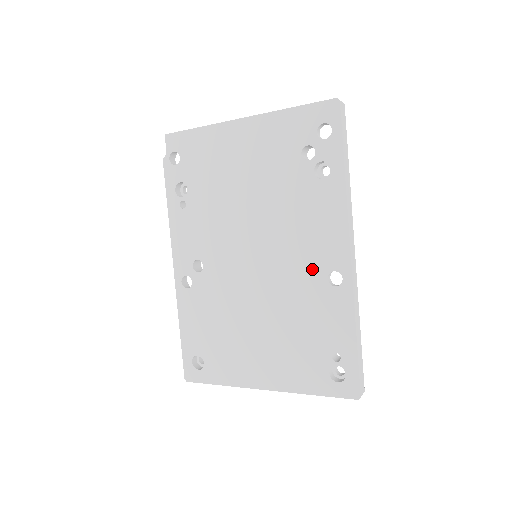
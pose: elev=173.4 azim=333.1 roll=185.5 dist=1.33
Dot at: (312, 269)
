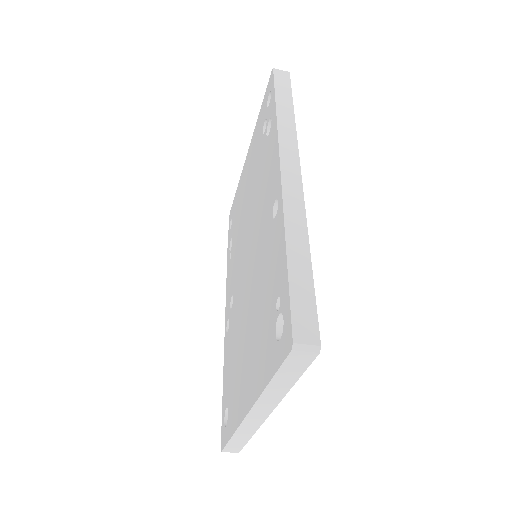
Dot at: (266, 219)
